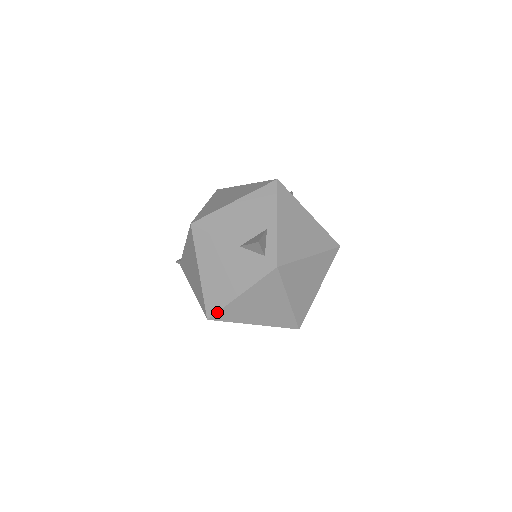
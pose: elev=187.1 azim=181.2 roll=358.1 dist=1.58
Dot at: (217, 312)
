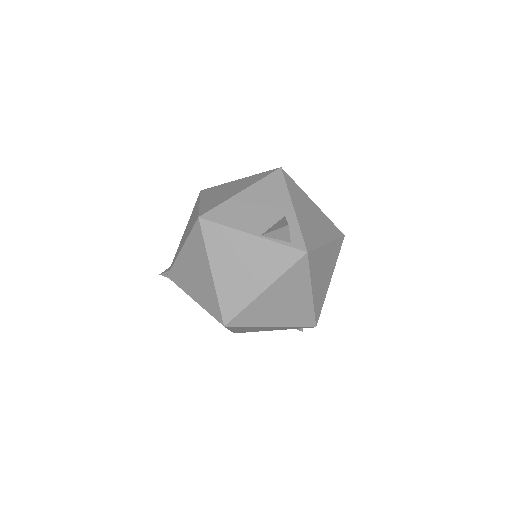
Dot at: (236, 315)
